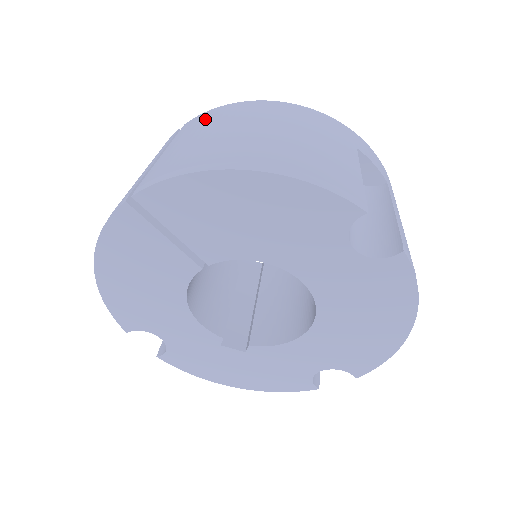
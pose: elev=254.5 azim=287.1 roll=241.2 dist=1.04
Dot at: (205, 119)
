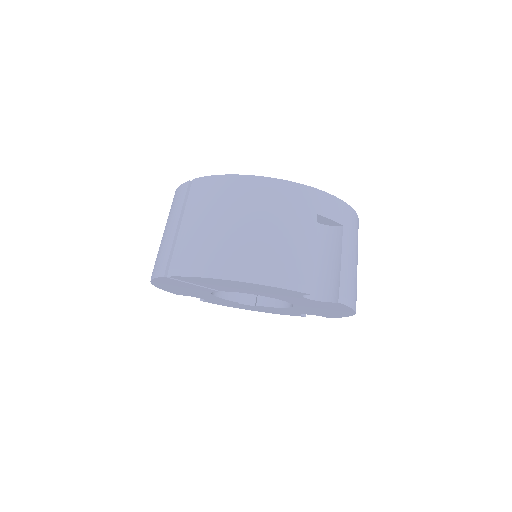
Dot at: (207, 193)
